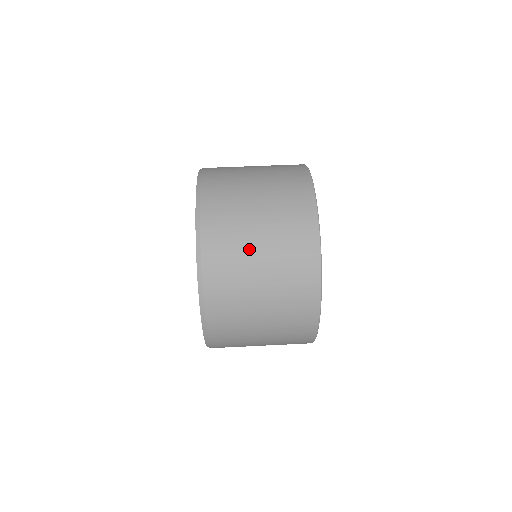
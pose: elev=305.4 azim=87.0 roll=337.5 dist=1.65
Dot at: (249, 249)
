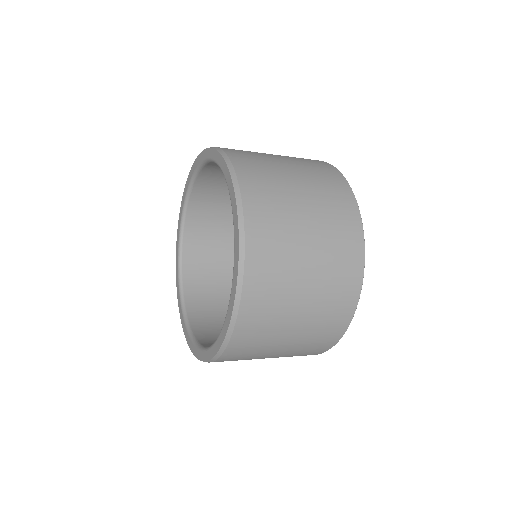
Dot at: (271, 158)
